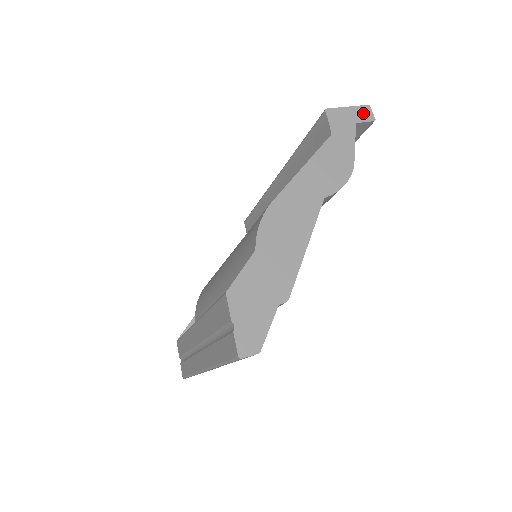
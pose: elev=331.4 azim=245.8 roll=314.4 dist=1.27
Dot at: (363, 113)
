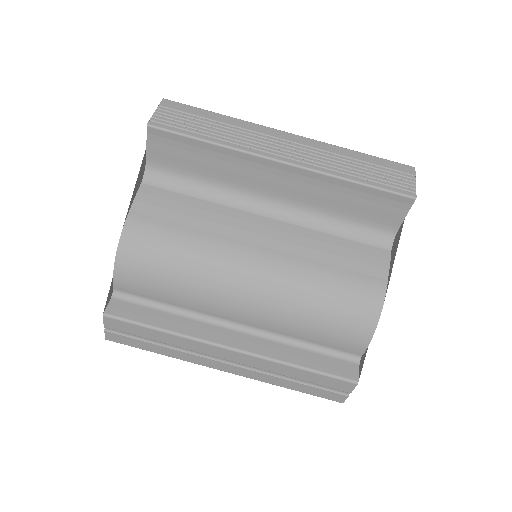
Dot at: occluded
